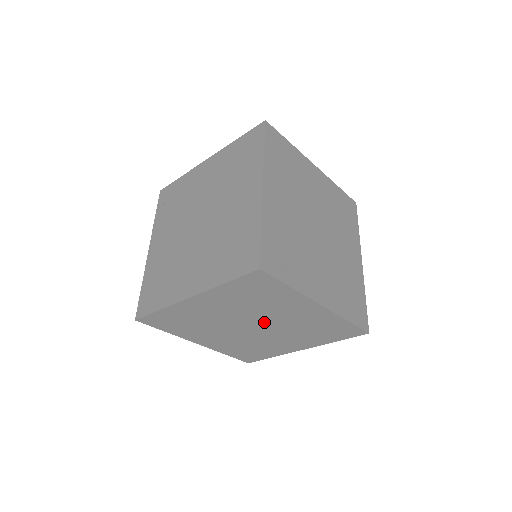
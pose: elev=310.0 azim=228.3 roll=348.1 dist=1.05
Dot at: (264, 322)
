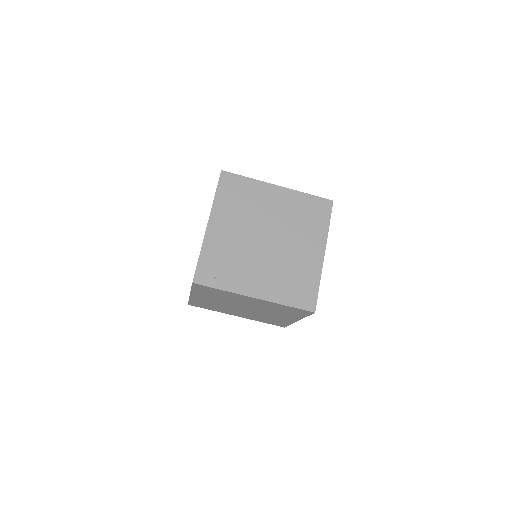
Dot at: (245, 306)
